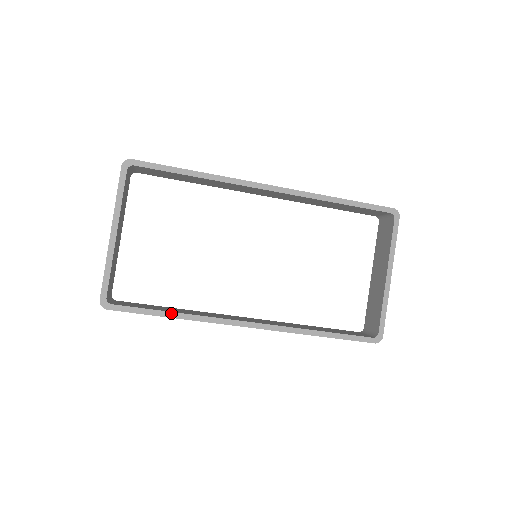
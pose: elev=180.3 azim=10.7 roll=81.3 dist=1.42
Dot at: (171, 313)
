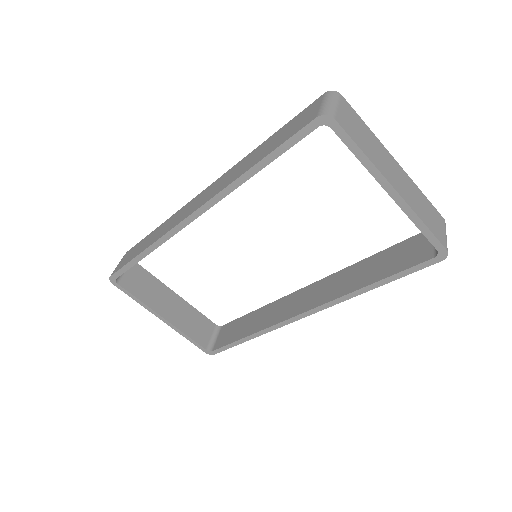
Dot at: (246, 338)
